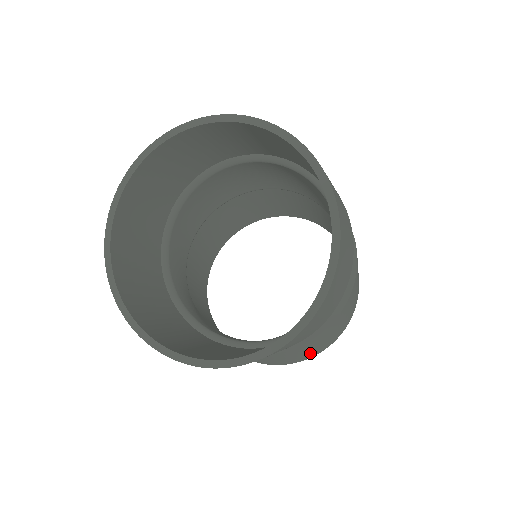
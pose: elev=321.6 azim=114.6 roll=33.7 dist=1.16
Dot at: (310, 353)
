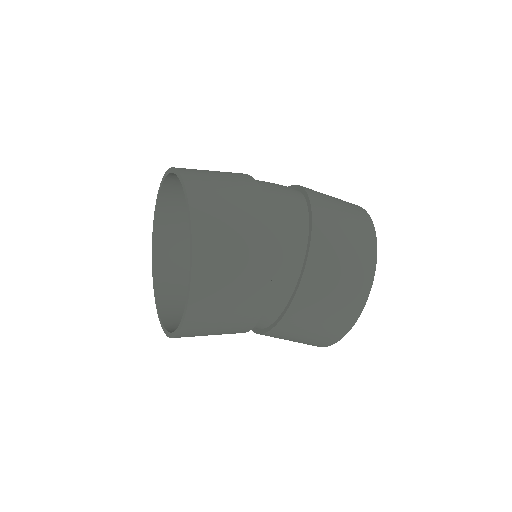
Dot at: (341, 310)
